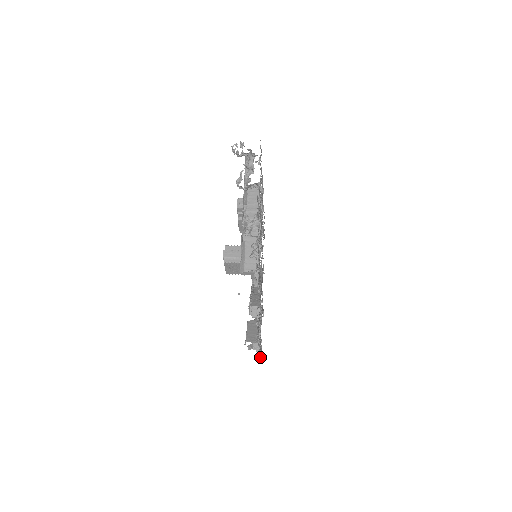
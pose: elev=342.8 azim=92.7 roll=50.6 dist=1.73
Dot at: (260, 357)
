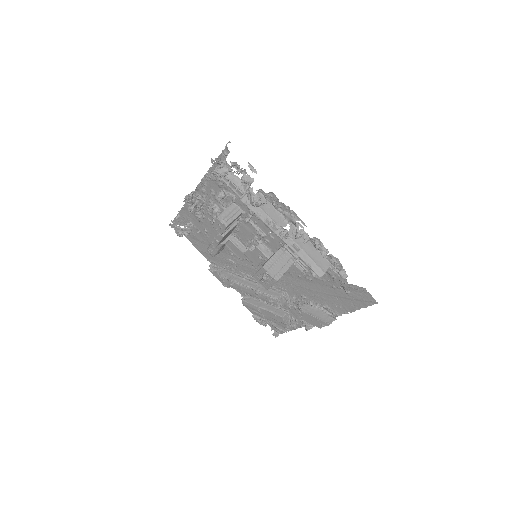
Dot at: (289, 330)
